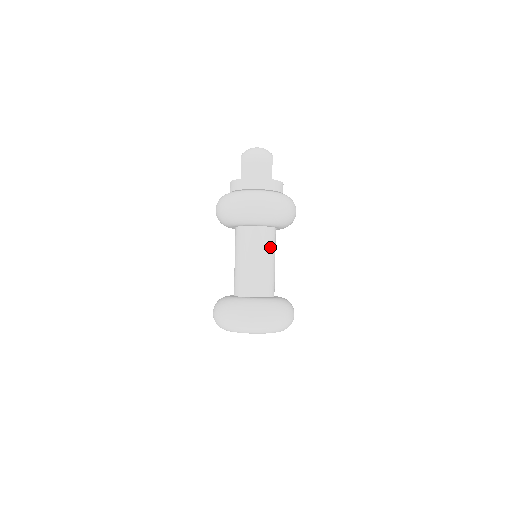
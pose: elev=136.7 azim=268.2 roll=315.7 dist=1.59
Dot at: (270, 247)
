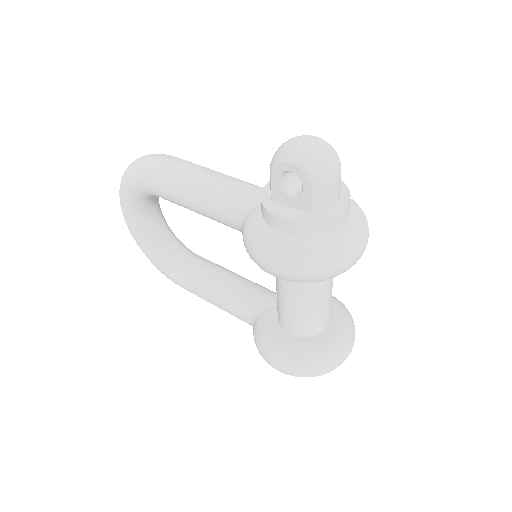
Dot at: occluded
